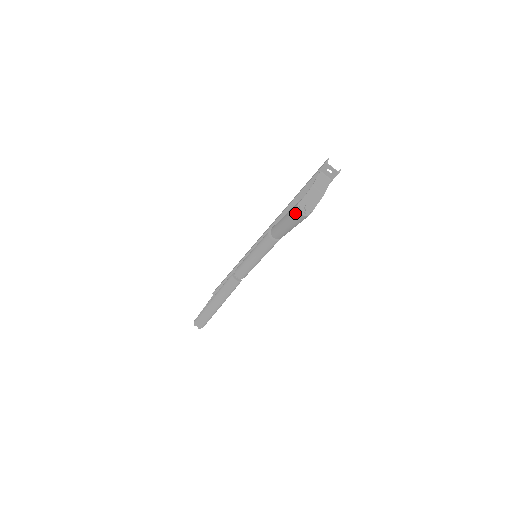
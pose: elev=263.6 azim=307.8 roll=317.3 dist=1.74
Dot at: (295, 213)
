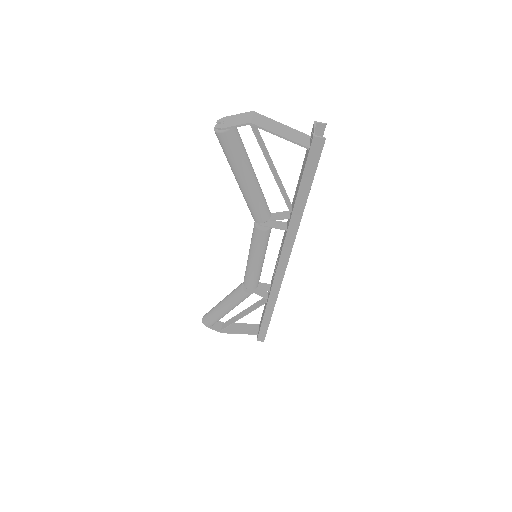
Dot at: occluded
